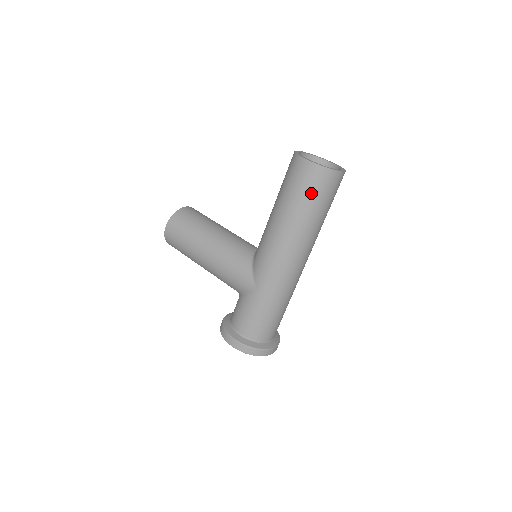
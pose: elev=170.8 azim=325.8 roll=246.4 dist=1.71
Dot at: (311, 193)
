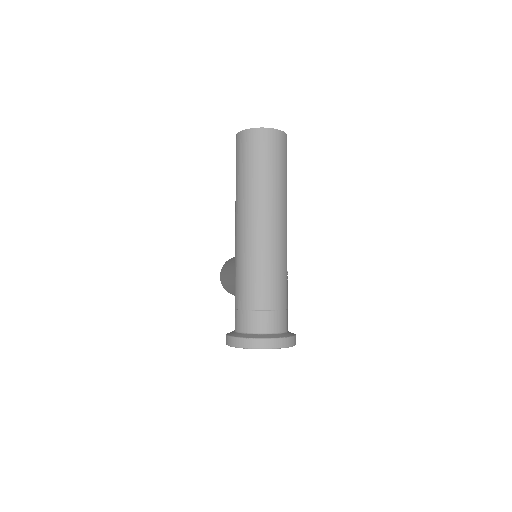
Dot at: (242, 157)
